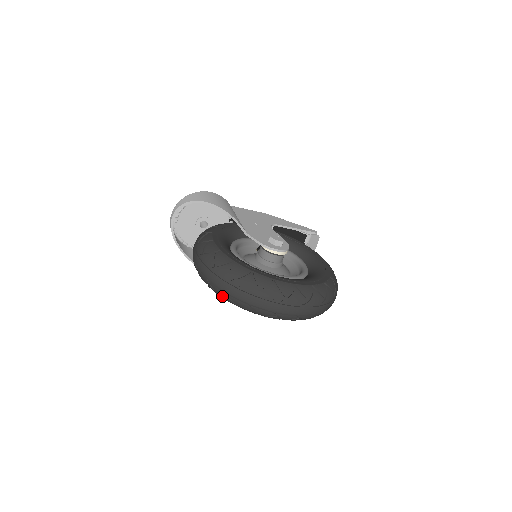
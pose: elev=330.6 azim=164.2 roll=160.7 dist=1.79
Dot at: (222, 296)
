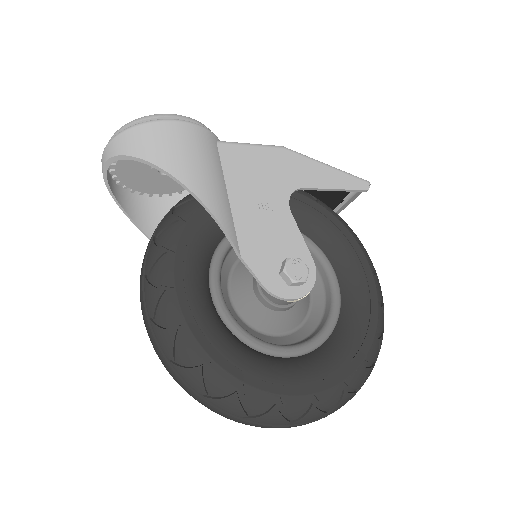
Dot at: occluded
